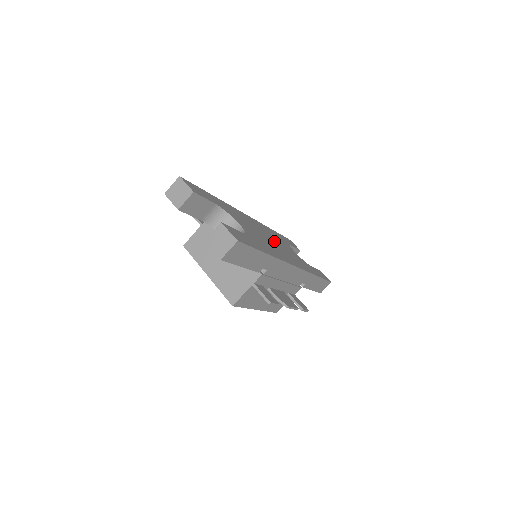
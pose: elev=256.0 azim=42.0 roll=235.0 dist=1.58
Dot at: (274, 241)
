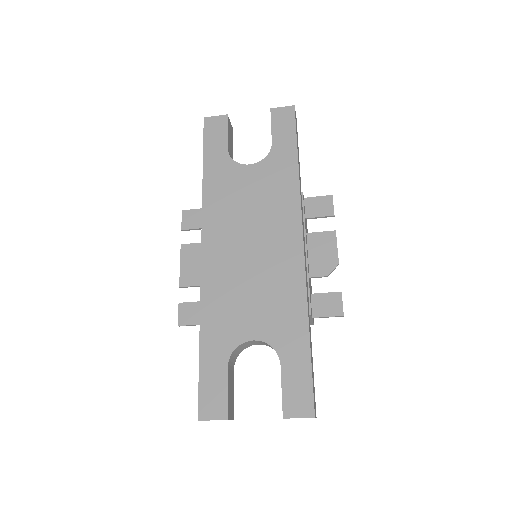
Dot at: (249, 234)
